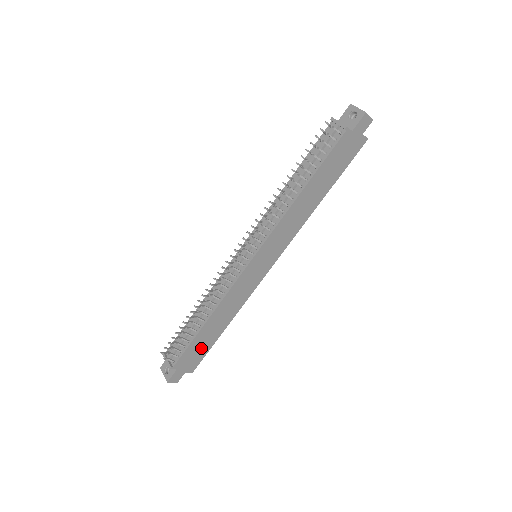
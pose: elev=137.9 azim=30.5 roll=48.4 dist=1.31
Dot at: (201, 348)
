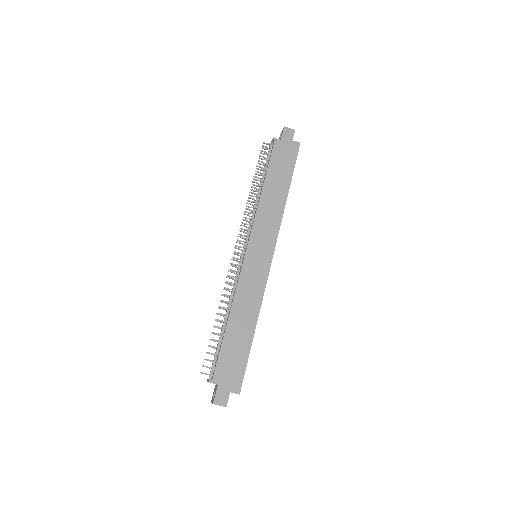
Dot at: (236, 357)
